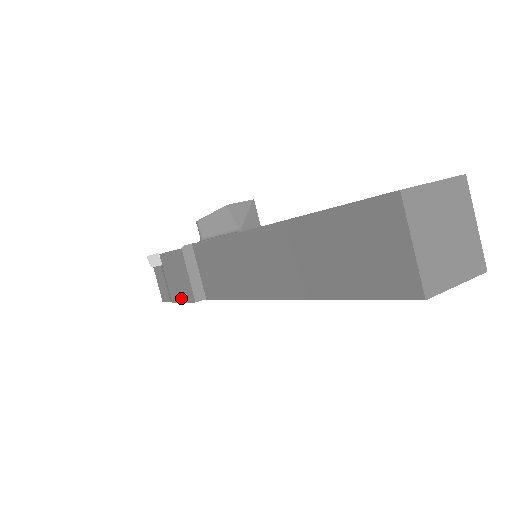
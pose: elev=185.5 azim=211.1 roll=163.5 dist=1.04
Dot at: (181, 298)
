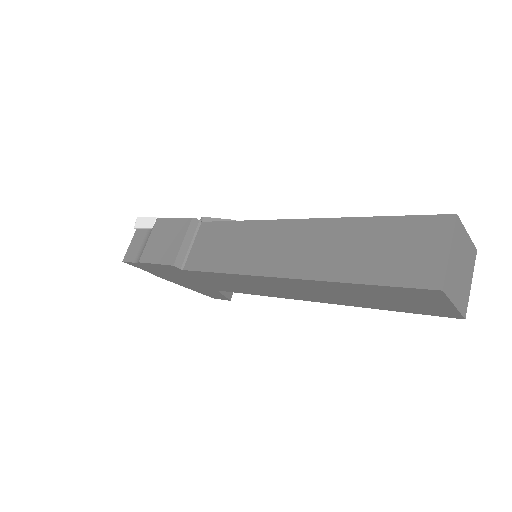
Dot at: (156, 259)
